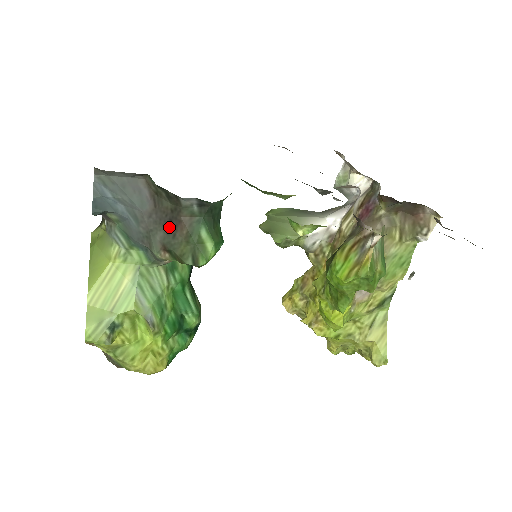
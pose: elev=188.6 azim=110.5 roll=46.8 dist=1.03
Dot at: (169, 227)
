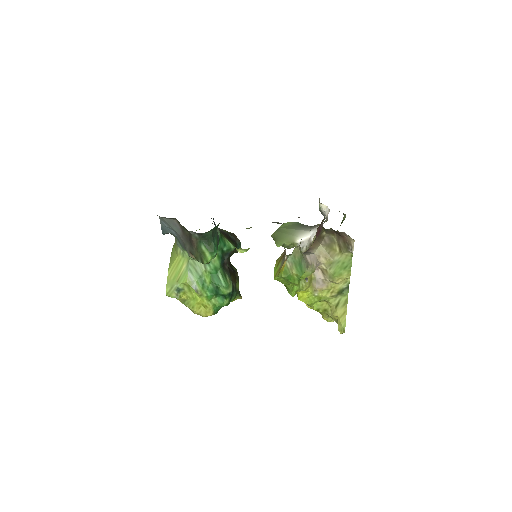
Dot at: (190, 243)
